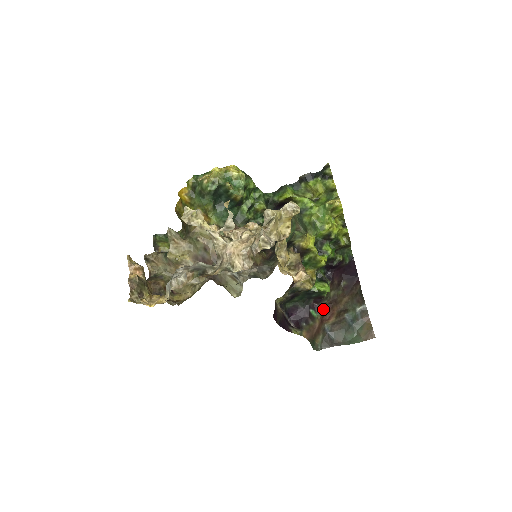
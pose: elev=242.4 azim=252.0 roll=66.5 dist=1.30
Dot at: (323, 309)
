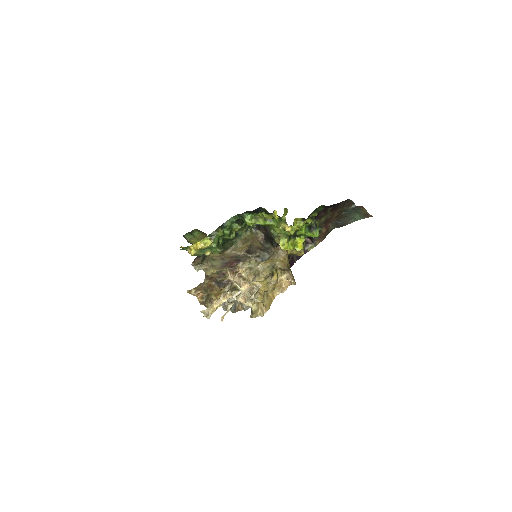
Dot at: (323, 225)
